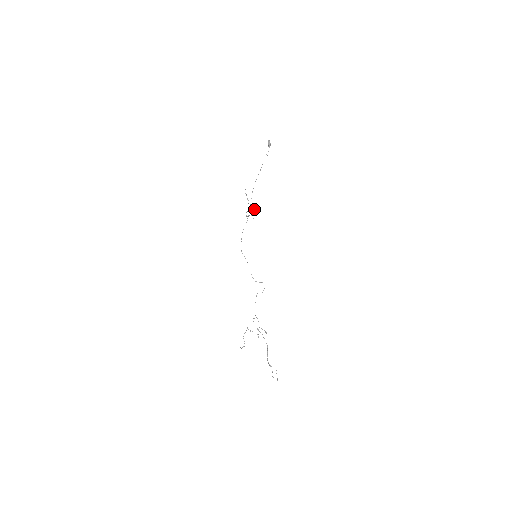
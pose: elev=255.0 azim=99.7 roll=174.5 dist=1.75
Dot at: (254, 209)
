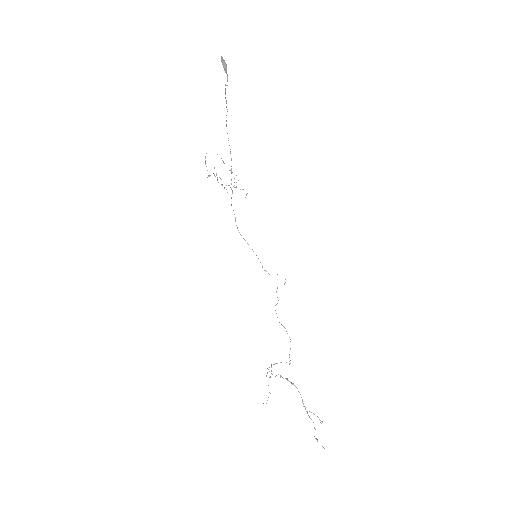
Dot at: occluded
